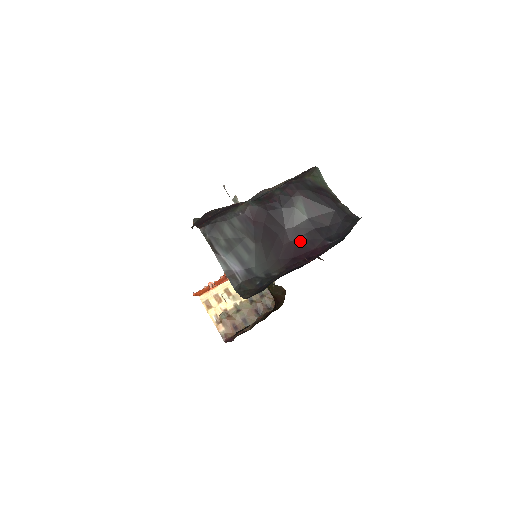
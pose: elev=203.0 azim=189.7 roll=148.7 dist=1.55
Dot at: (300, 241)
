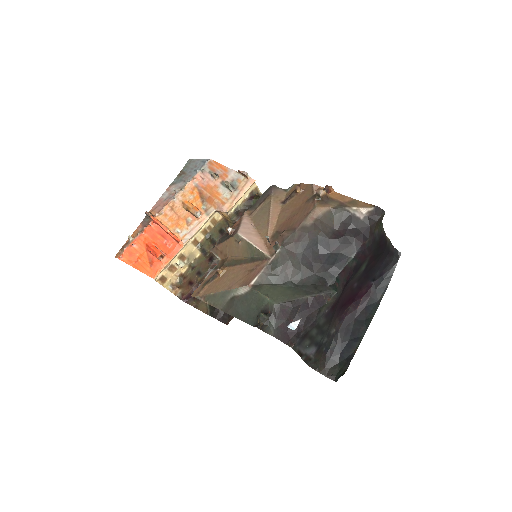
Dot at: (351, 290)
